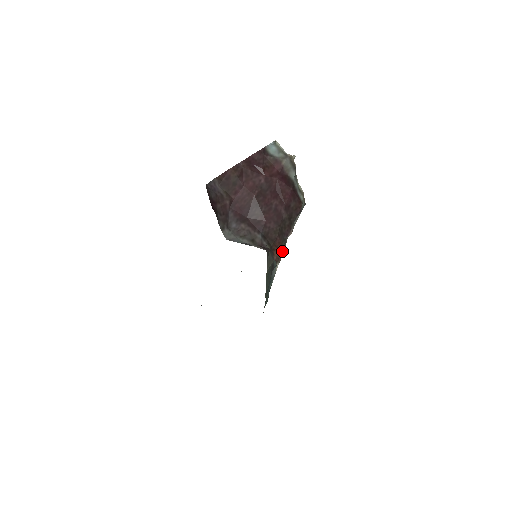
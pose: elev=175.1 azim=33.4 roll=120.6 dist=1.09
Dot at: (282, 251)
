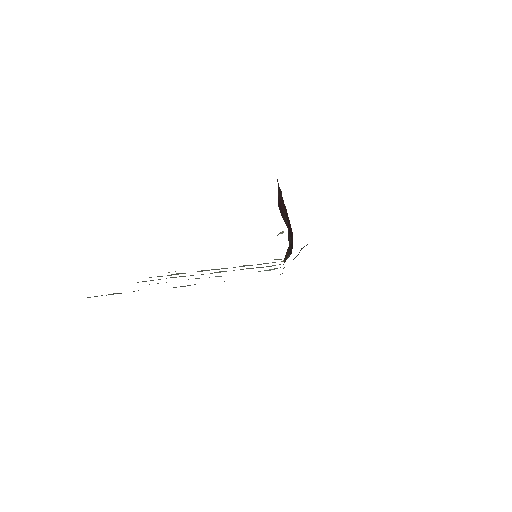
Dot at: occluded
